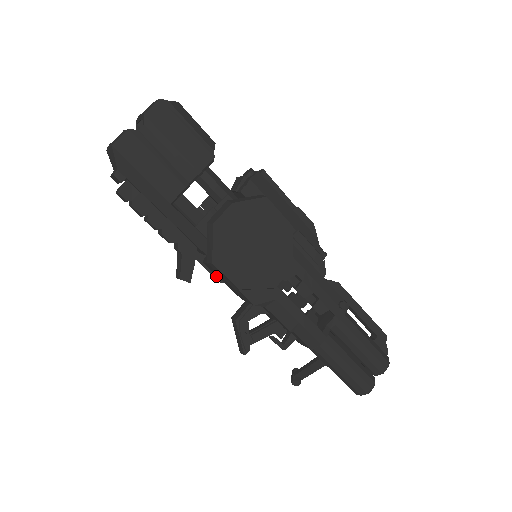
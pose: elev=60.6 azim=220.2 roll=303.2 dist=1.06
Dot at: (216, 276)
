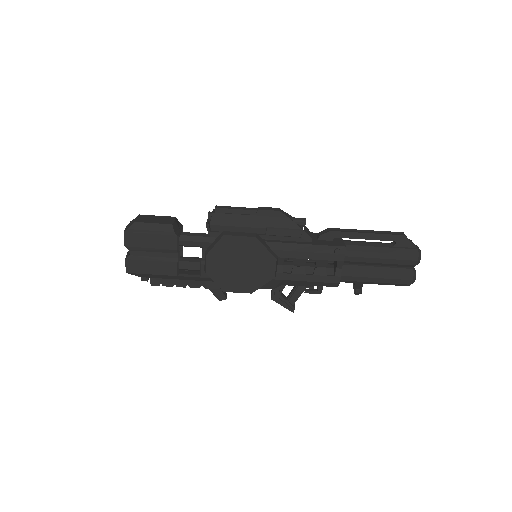
Dot at: occluded
